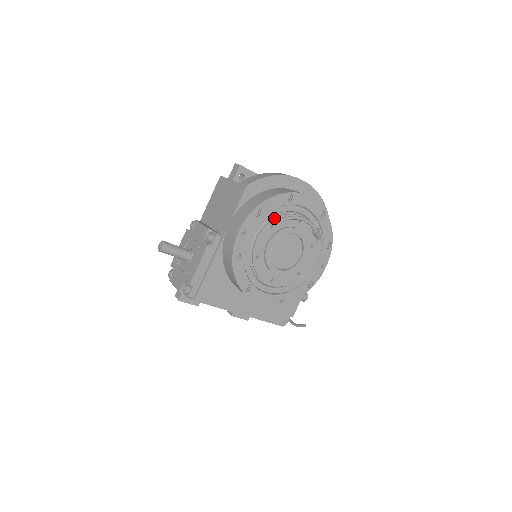
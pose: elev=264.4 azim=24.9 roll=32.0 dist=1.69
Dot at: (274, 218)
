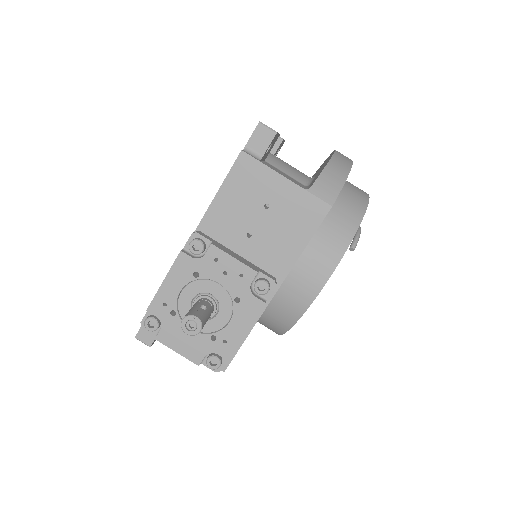
Dot at: occluded
